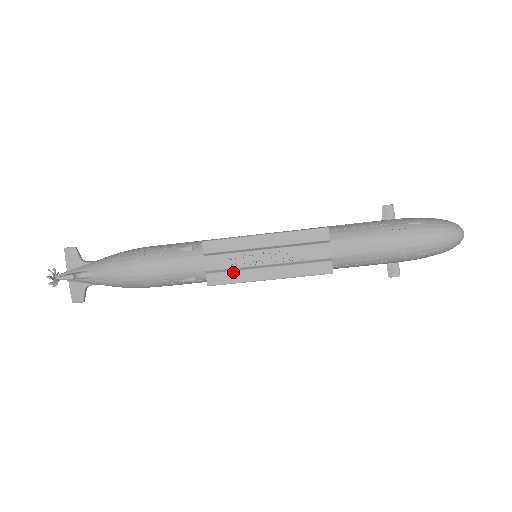
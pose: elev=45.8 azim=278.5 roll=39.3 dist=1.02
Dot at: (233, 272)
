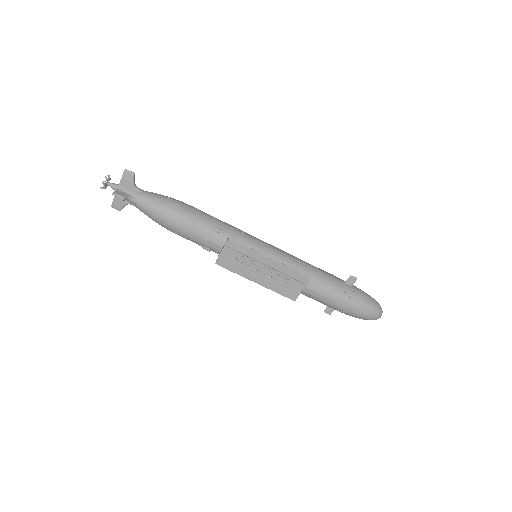
Dot at: (237, 266)
